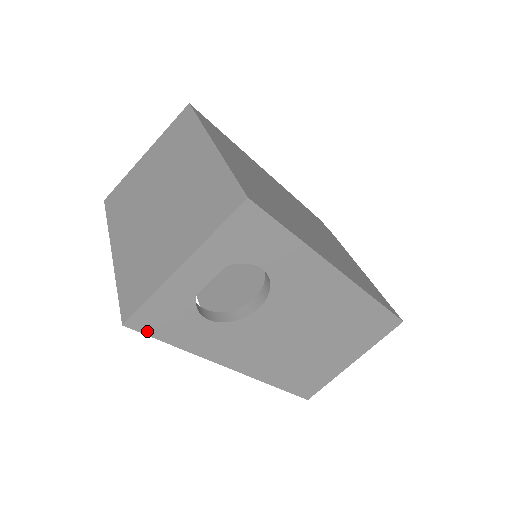
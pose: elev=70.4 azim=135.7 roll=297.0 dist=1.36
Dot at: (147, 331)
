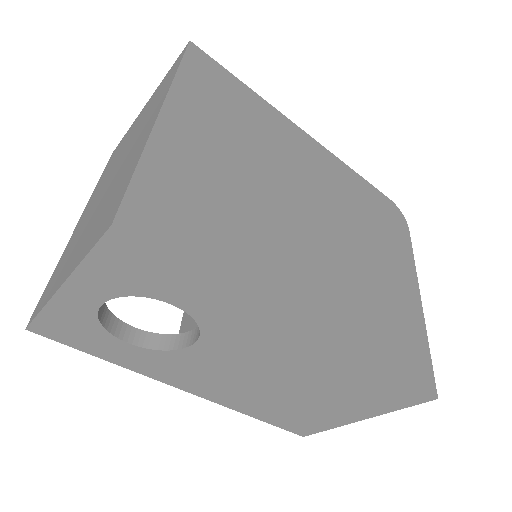
Dot at: (58, 339)
